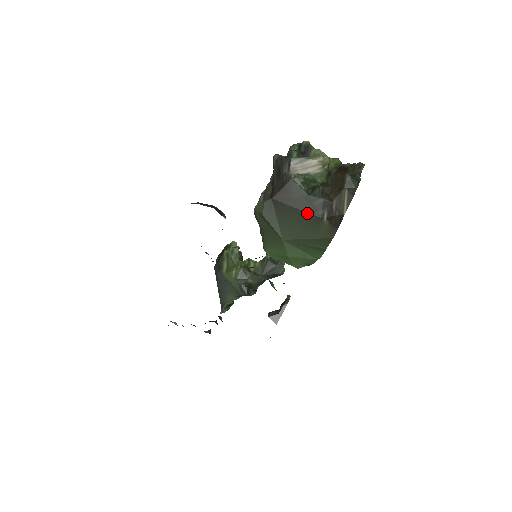
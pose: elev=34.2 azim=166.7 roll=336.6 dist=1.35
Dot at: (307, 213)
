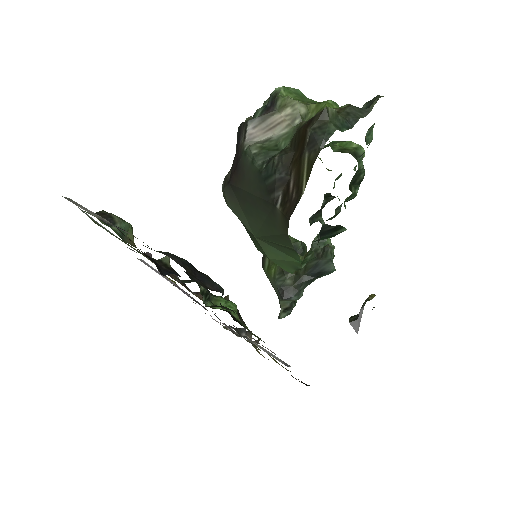
Dot at: (261, 199)
